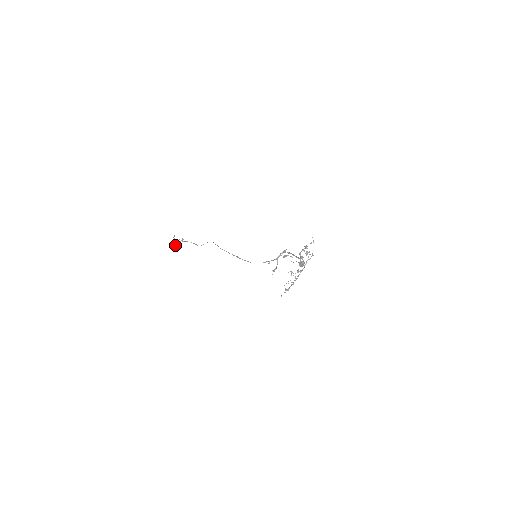
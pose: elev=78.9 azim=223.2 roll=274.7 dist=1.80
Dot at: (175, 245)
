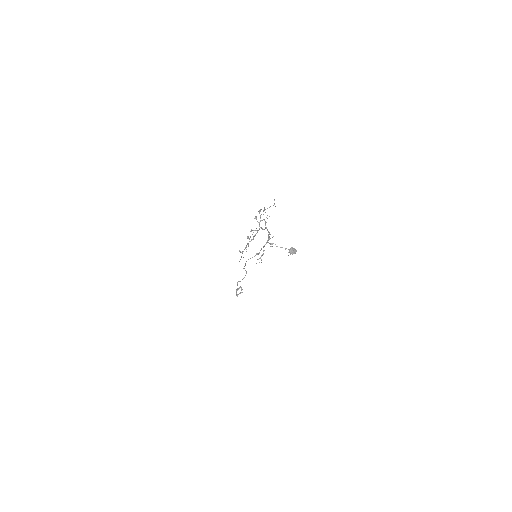
Dot at: occluded
